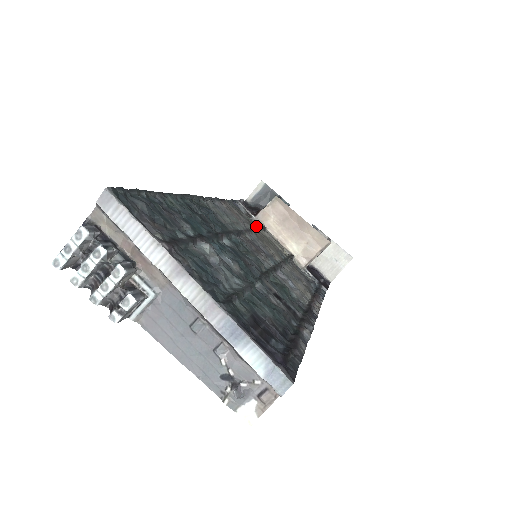
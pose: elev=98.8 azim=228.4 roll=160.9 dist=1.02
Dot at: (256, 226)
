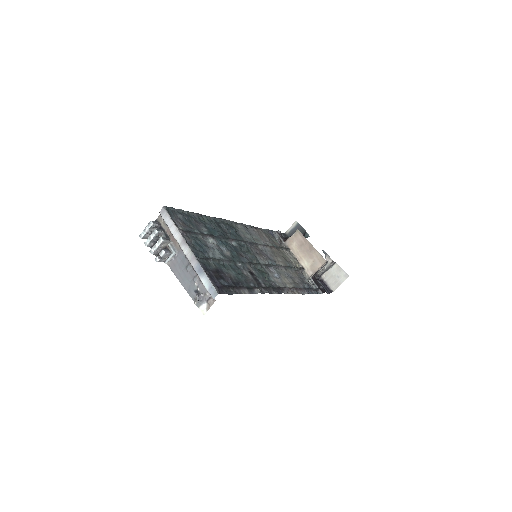
Dot at: (280, 247)
